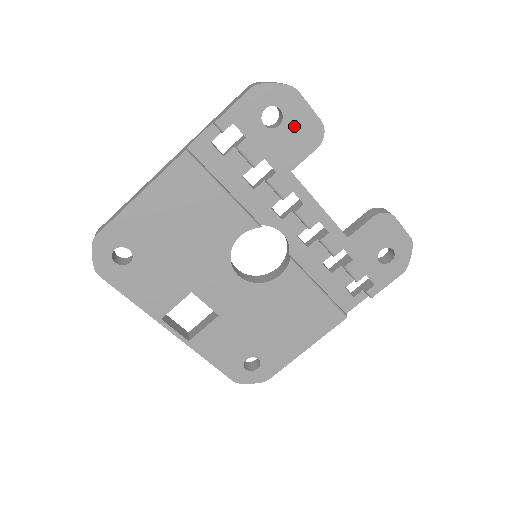
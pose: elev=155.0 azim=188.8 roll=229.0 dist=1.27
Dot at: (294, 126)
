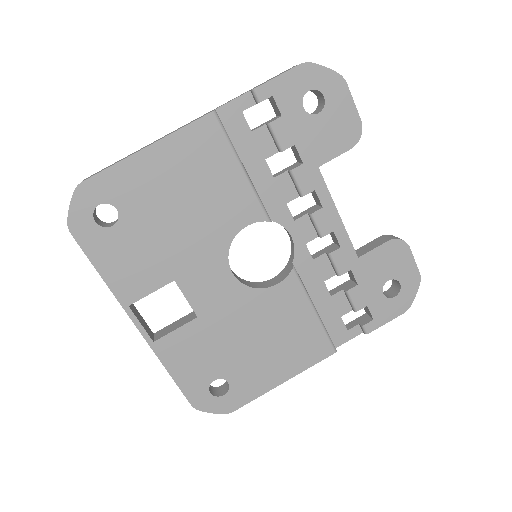
Dot at: (333, 118)
